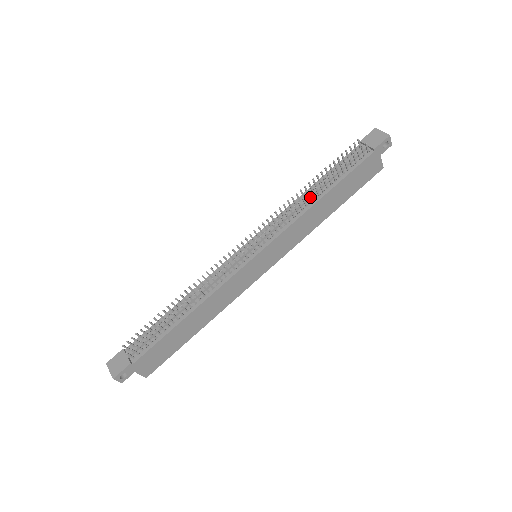
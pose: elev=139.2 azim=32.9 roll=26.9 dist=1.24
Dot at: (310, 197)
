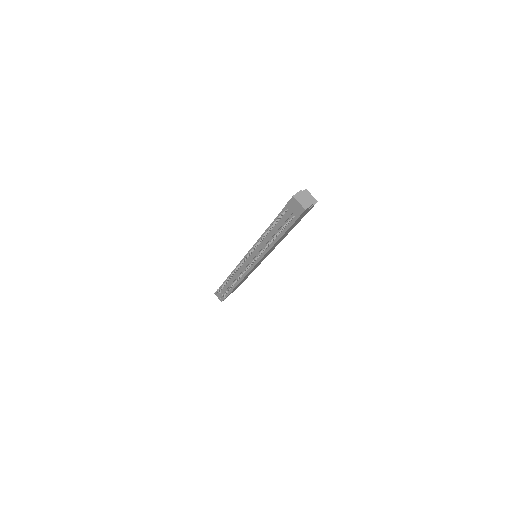
Dot at: (268, 241)
